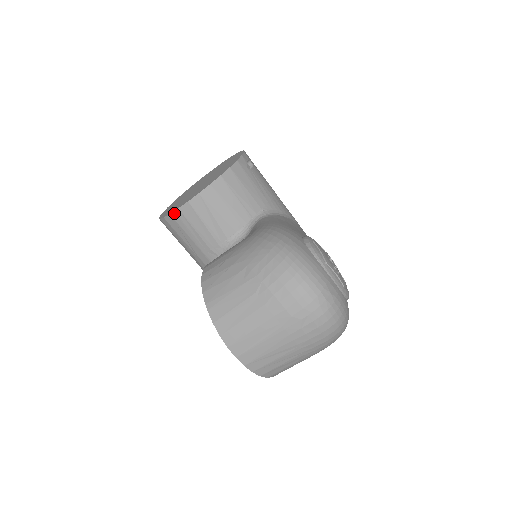
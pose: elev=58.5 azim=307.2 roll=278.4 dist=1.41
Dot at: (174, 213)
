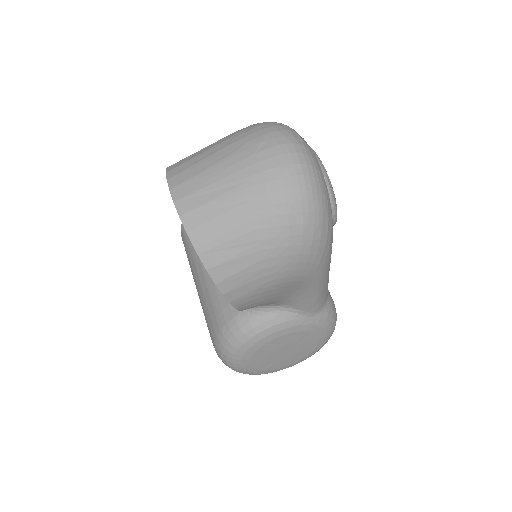
Dot at: occluded
